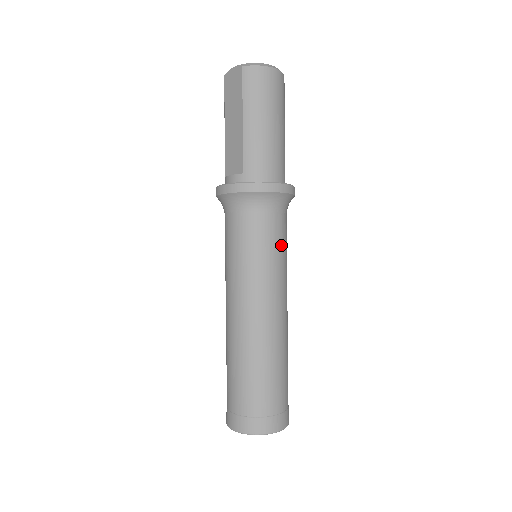
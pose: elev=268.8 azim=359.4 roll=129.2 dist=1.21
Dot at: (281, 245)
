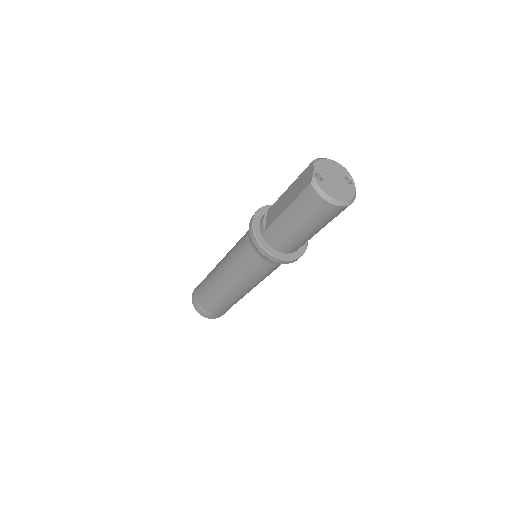
Dot at: (262, 273)
